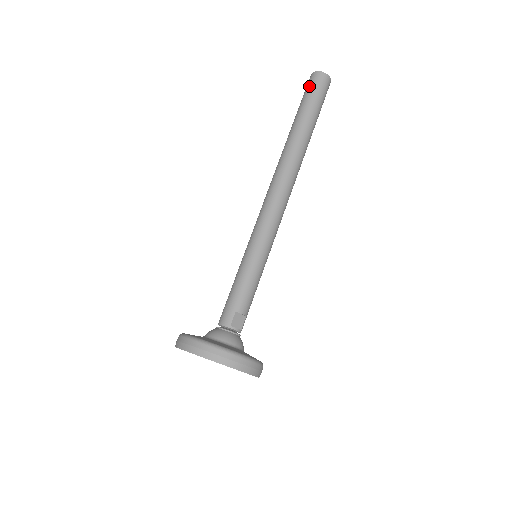
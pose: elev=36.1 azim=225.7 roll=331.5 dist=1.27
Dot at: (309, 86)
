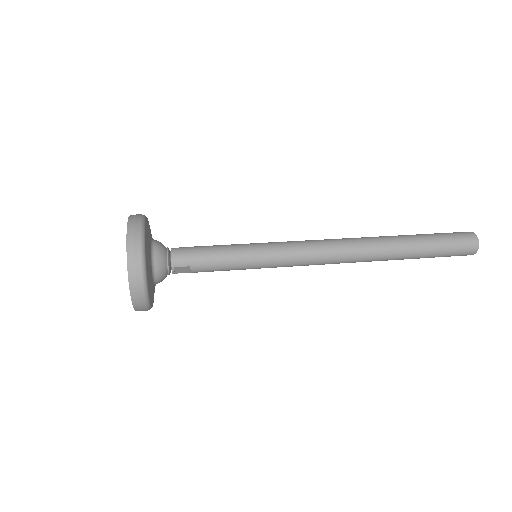
Dot at: (460, 240)
